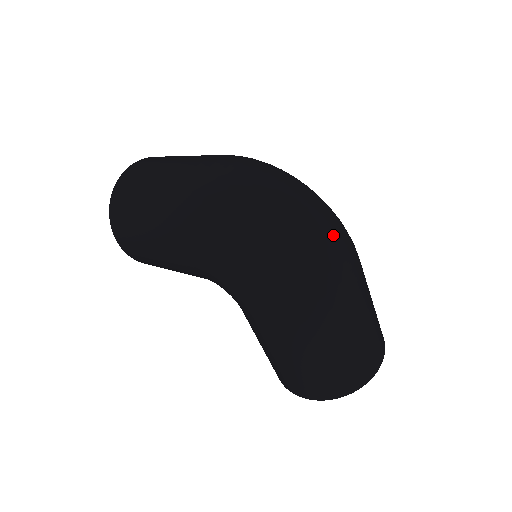
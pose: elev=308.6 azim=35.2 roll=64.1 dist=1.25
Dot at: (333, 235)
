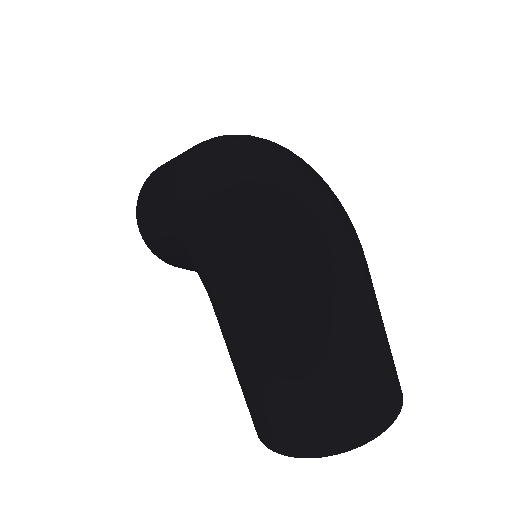
Dot at: (318, 213)
